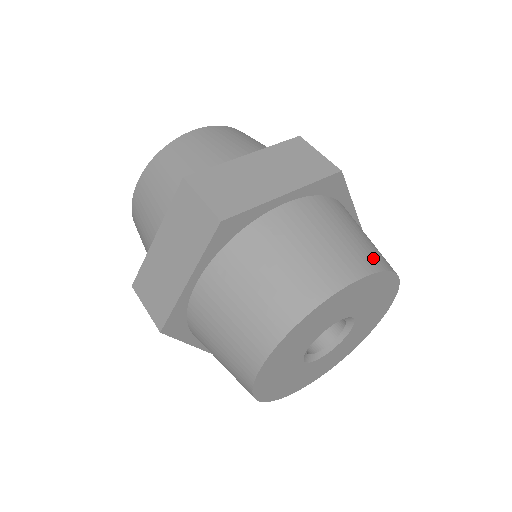
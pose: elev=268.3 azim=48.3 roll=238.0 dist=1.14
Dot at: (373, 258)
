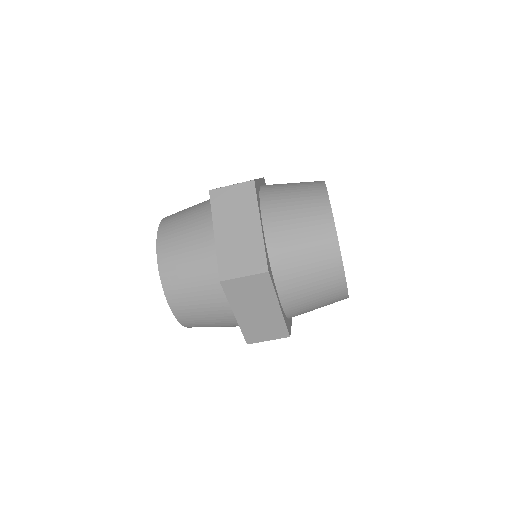
Dot at: occluded
